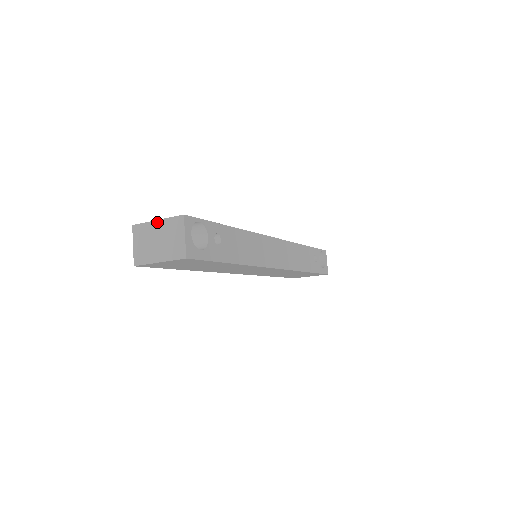
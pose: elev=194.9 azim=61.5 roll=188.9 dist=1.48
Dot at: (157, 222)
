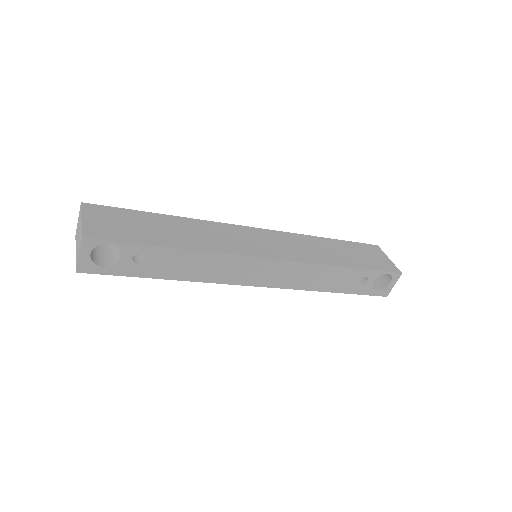
Dot at: (81, 221)
